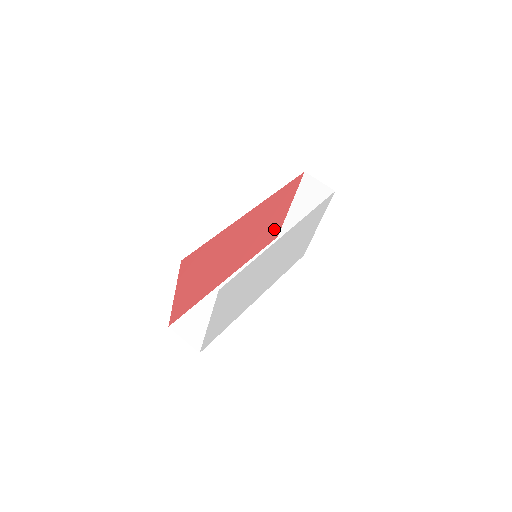
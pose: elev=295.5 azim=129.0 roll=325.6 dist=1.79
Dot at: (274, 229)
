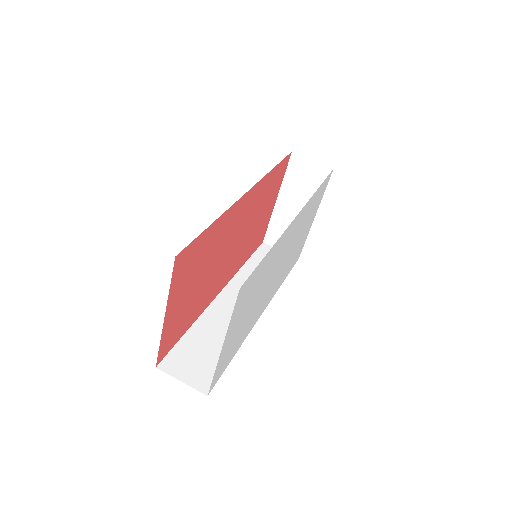
Dot at: (261, 230)
